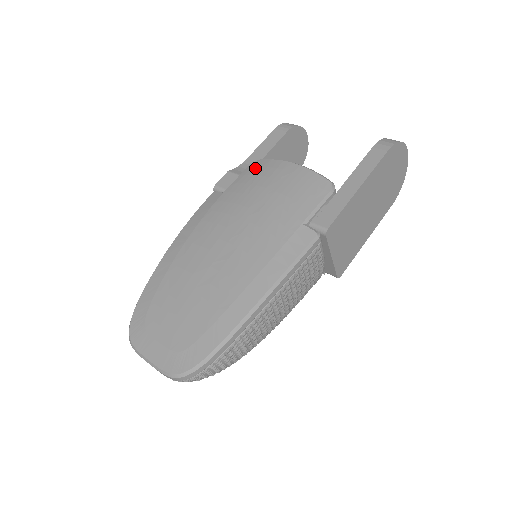
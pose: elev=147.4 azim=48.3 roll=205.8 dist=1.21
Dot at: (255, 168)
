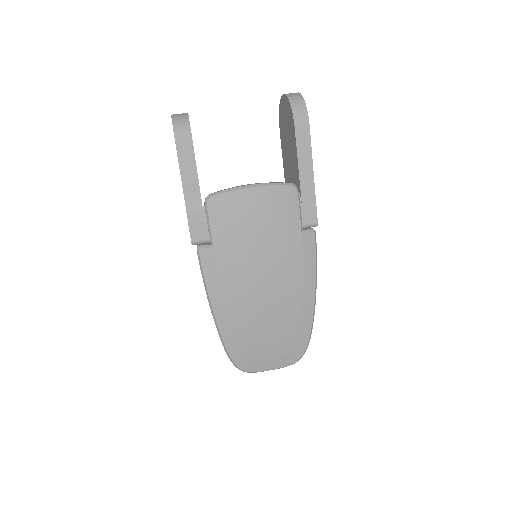
Dot at: (219, 210)
